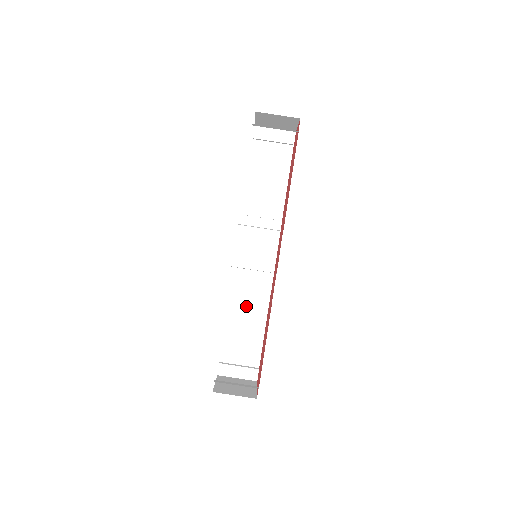
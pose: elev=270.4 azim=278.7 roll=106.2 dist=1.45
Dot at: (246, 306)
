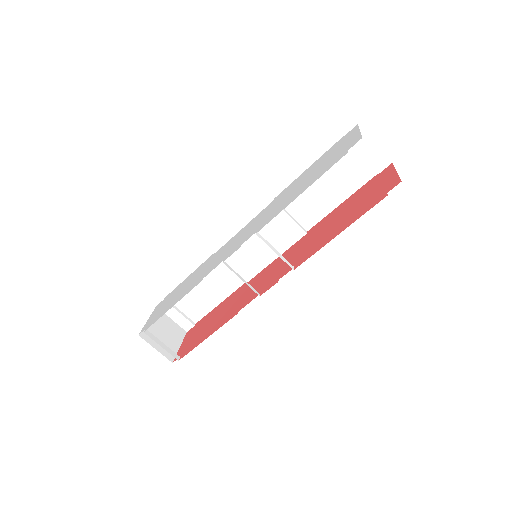
Dot at: (219, 274)
